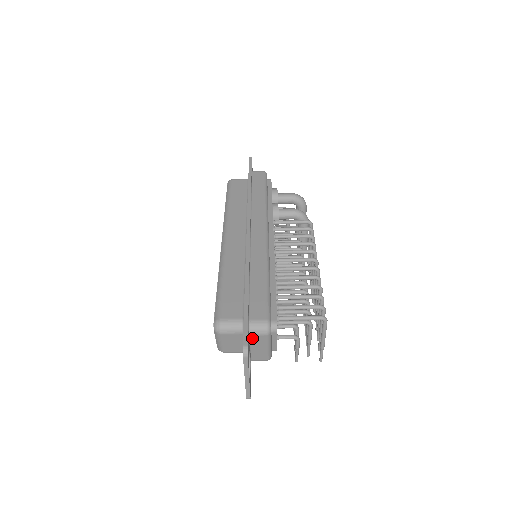
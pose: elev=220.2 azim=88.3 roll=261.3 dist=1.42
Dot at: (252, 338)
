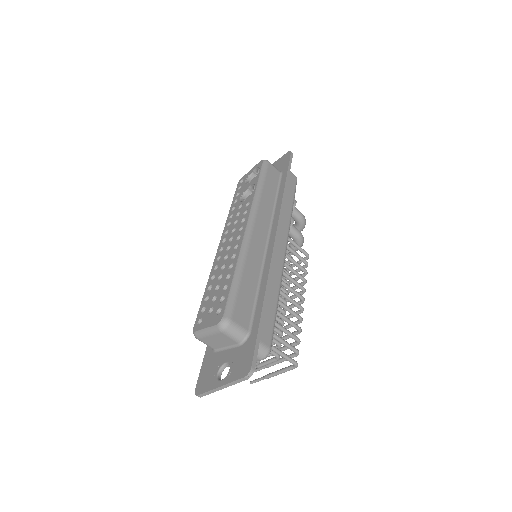
Dot at: occluded
